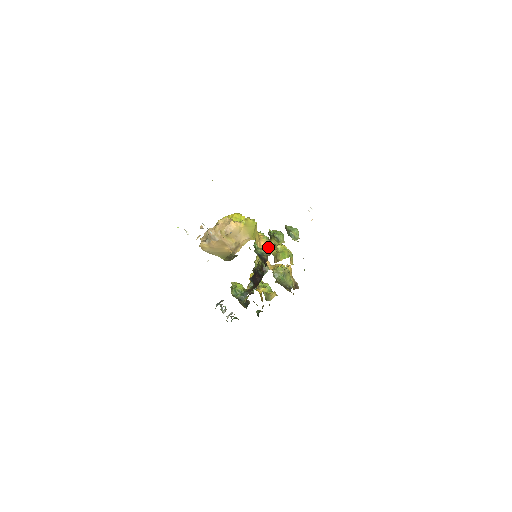
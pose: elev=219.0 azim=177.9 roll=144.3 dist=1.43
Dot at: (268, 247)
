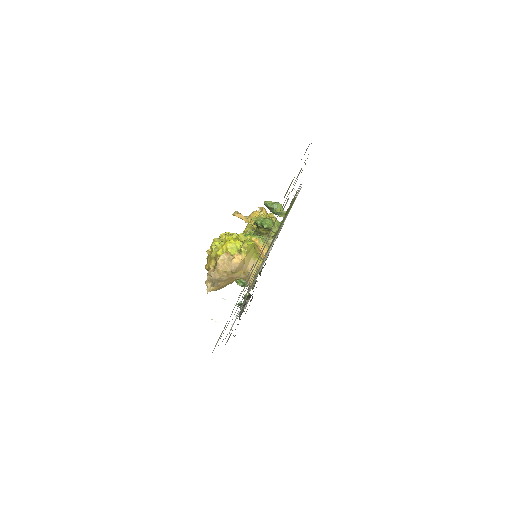
Dot at: occluded
